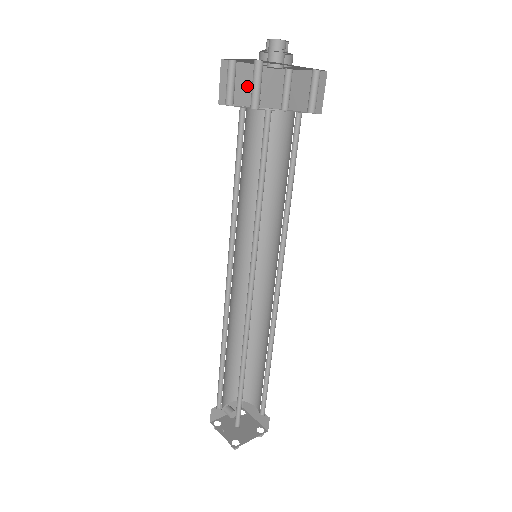
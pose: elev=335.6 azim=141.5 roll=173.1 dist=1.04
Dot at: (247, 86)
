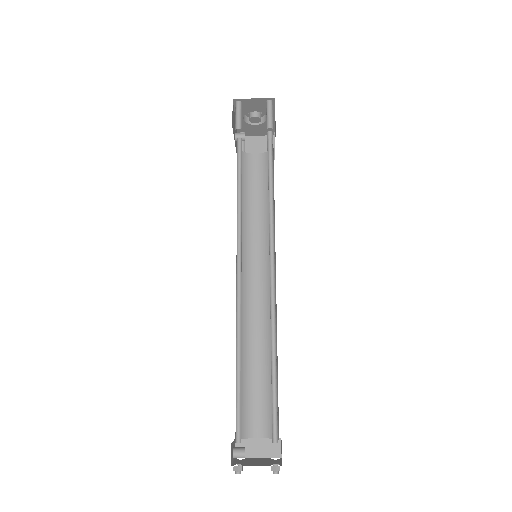
Dot at: (234, 128)
